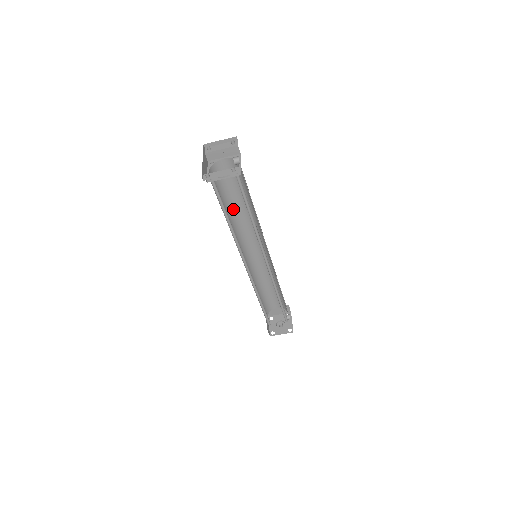
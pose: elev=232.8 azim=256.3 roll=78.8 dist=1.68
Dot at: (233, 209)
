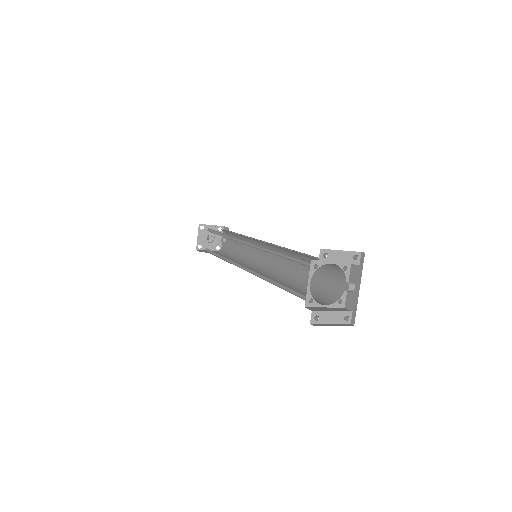
Dot at: (280, 253)
